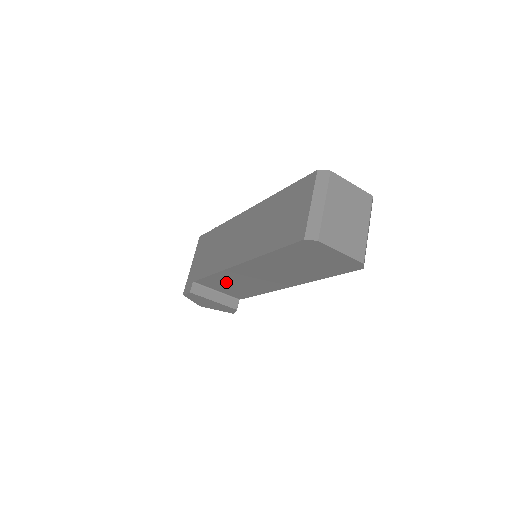
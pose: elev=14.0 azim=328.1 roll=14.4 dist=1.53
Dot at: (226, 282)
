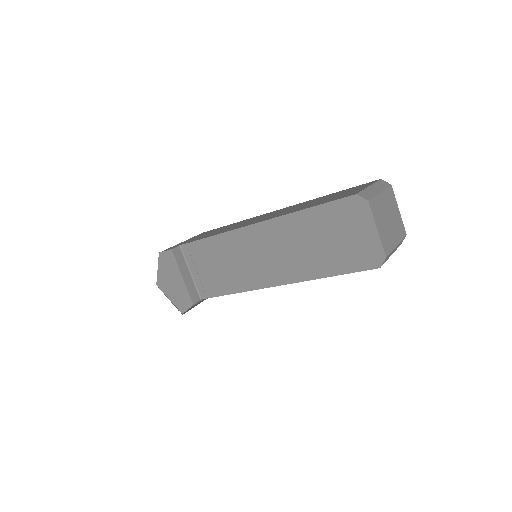
Dot at: (216, 256)
